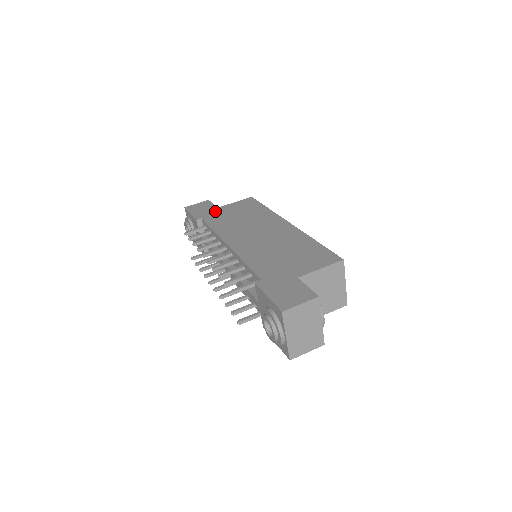
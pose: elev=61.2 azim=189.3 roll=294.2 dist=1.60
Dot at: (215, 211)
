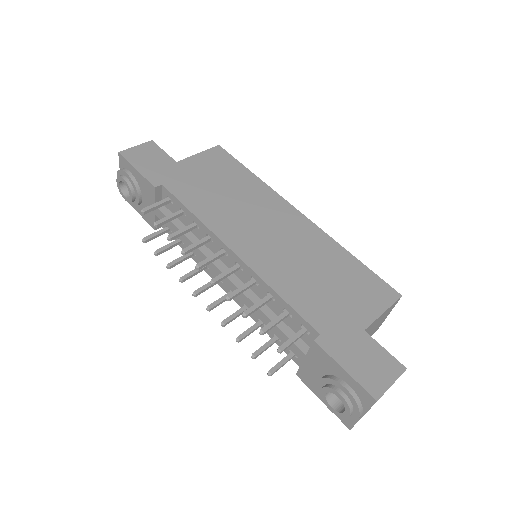
Dot at: (177, 170)
